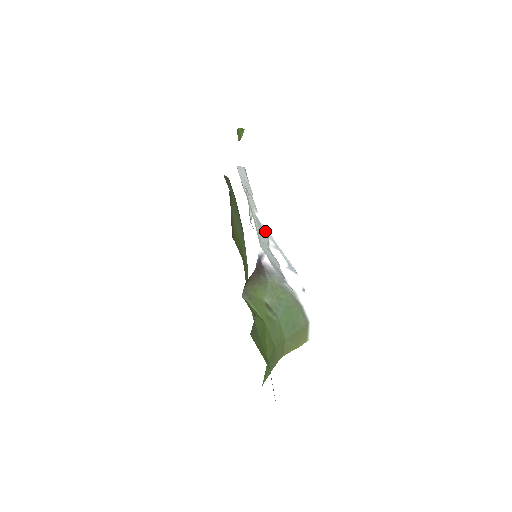
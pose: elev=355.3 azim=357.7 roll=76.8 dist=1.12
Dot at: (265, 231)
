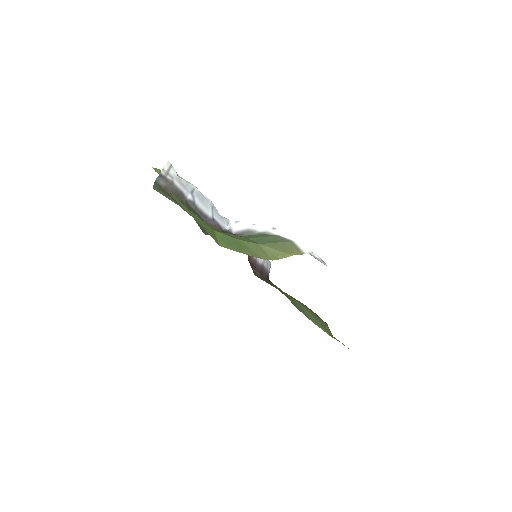
Dot at: occluded
